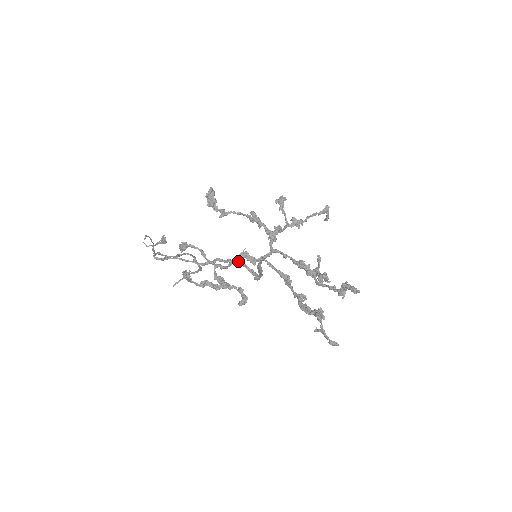
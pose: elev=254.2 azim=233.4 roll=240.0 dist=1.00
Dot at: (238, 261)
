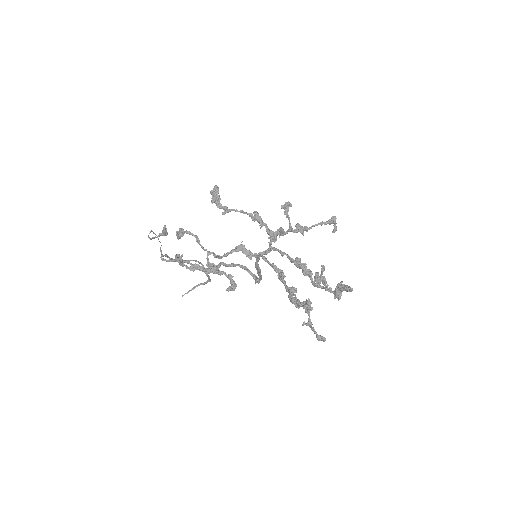
Dot at: (241, 265)
